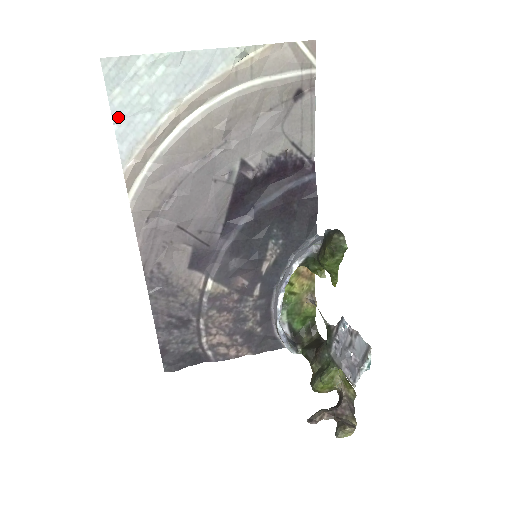
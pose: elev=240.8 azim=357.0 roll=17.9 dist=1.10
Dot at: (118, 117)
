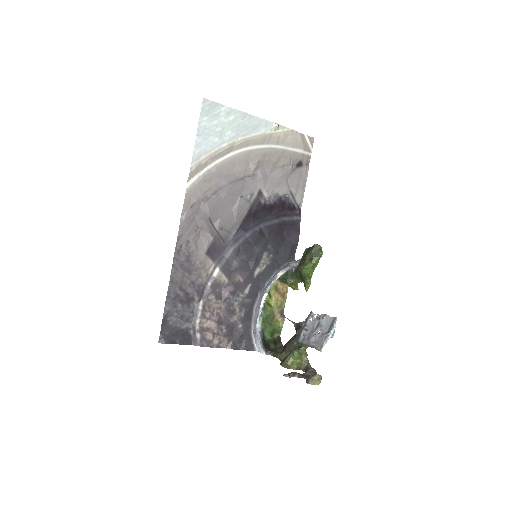
Dot at: (200, 133)
